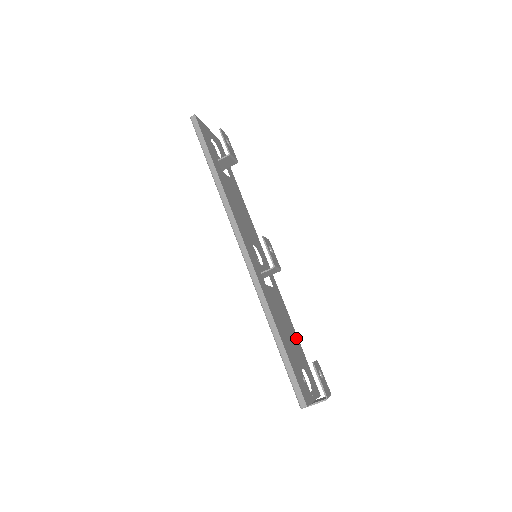
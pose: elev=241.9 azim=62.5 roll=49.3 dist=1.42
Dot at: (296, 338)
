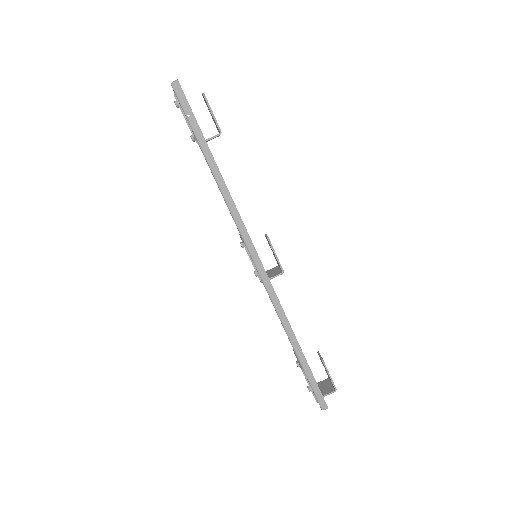
Dot at: occluded
